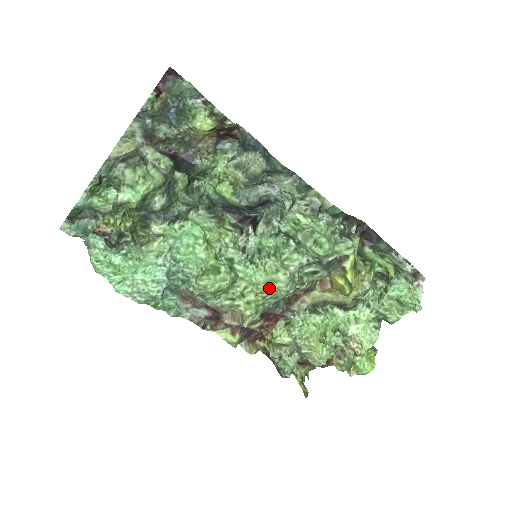
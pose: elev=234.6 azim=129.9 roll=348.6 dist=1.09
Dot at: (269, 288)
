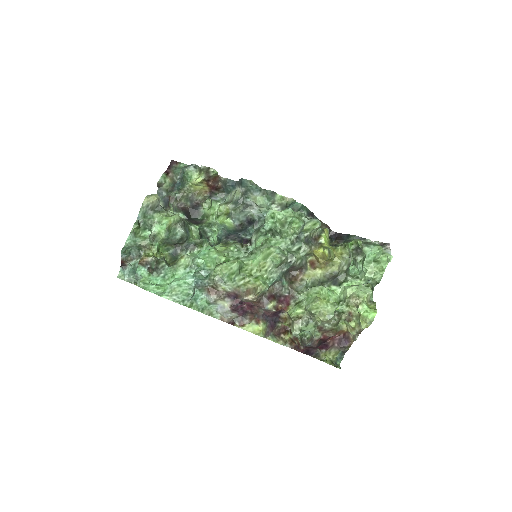
Dot at: (267, 260)
